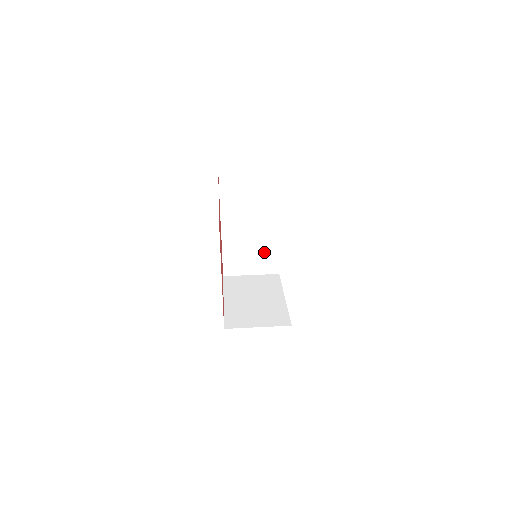
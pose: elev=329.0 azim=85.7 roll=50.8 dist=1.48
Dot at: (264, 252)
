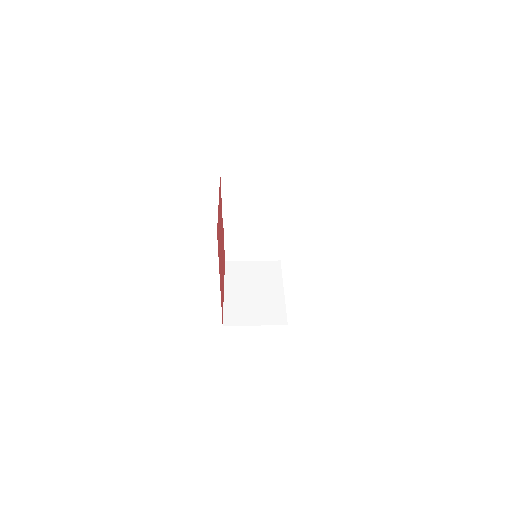
Dot at: (266, 241)
